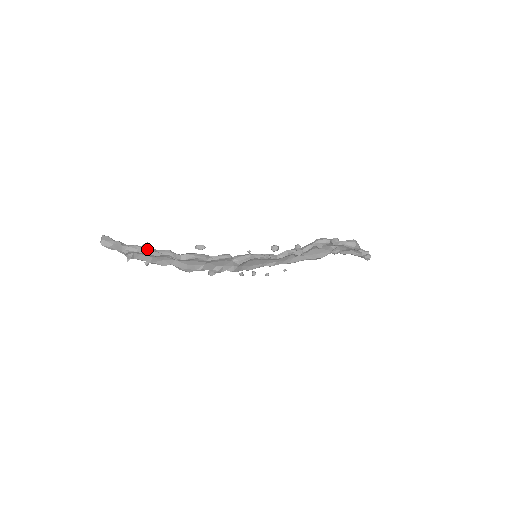
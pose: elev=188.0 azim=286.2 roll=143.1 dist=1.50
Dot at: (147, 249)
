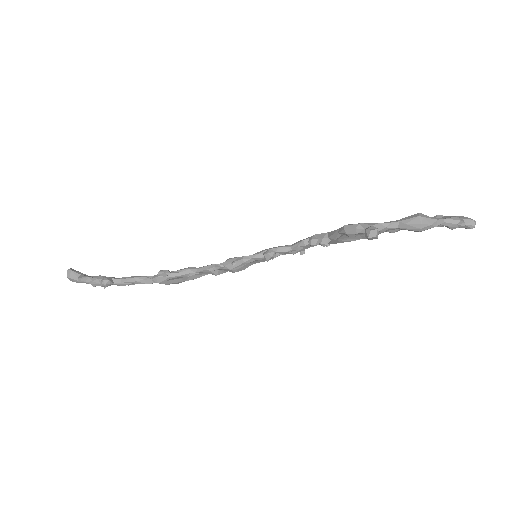
Dot at: occluded
